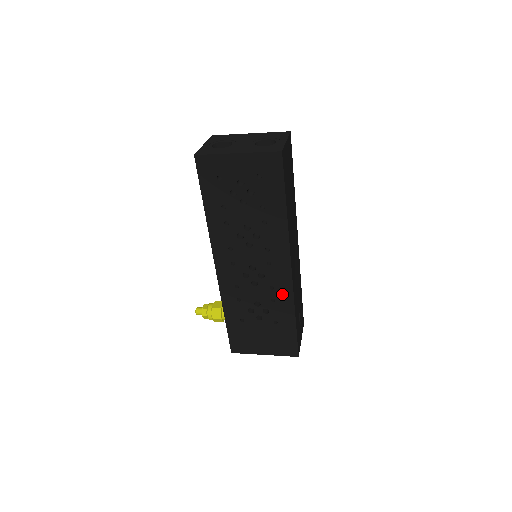
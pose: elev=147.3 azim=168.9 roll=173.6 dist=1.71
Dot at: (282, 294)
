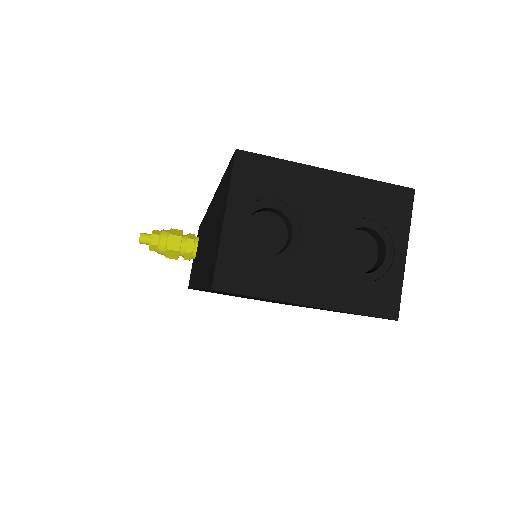
Dot at: occluded
